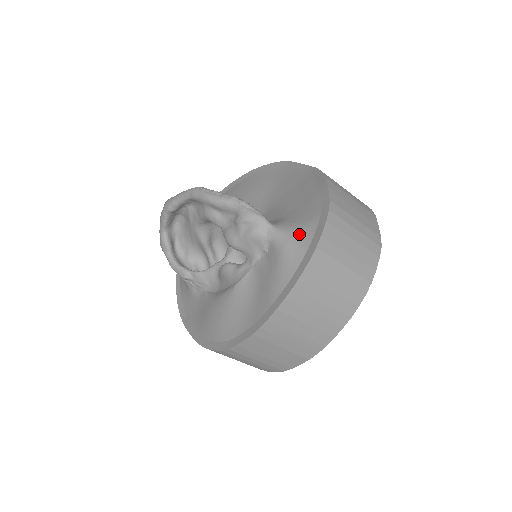
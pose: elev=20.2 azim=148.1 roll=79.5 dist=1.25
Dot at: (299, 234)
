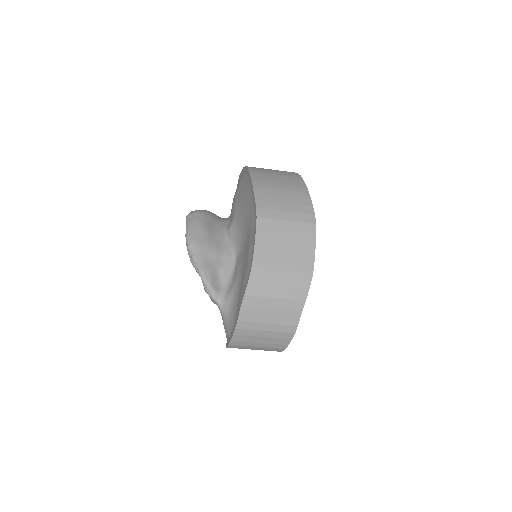
Dot at: (228, 323)
